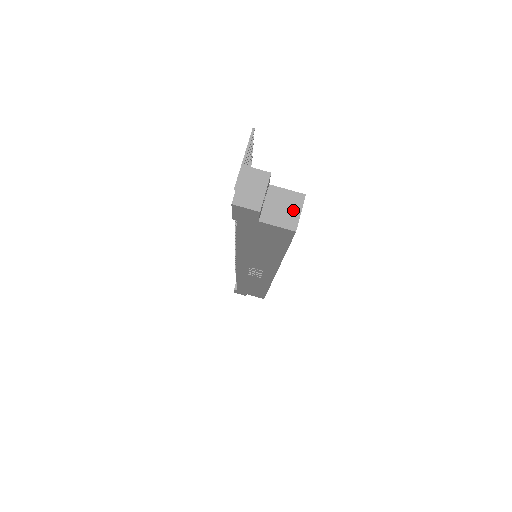
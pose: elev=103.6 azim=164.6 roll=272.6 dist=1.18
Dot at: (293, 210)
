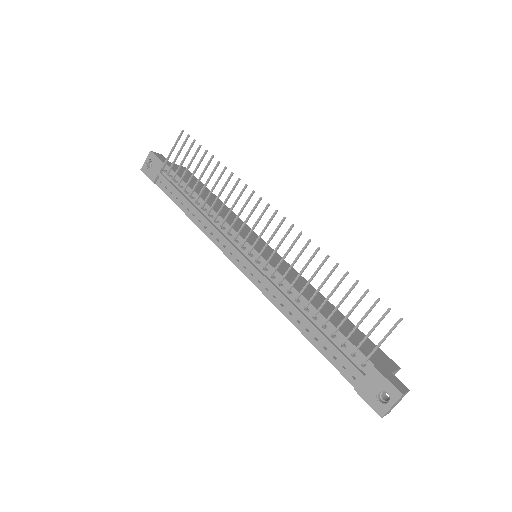
Dot at: occluded
